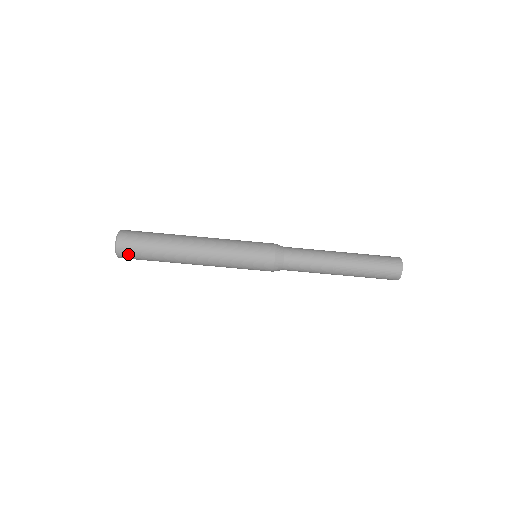
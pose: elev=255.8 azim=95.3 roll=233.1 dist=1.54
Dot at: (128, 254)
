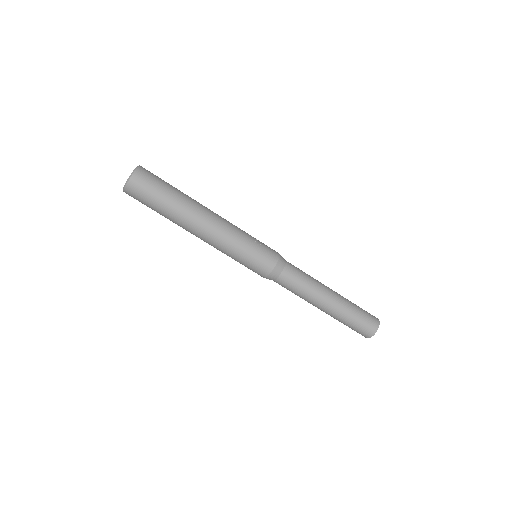
Dot at: (135, 198)
